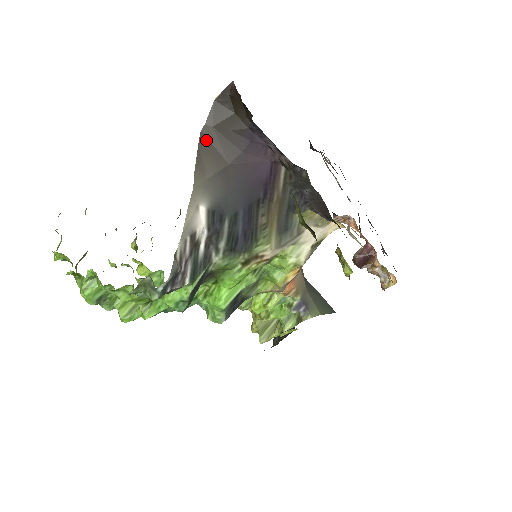
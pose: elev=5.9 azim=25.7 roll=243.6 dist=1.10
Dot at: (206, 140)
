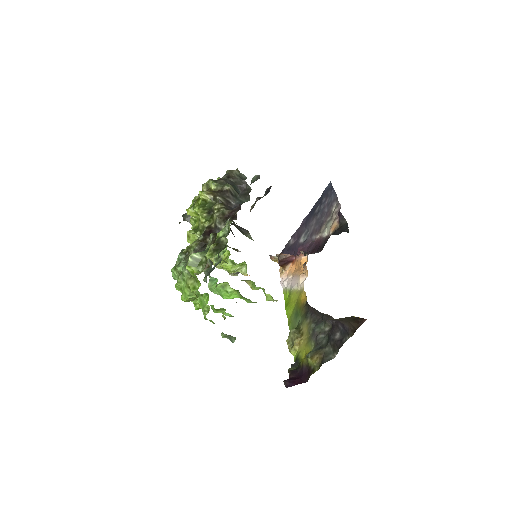
Dot at: occluded
